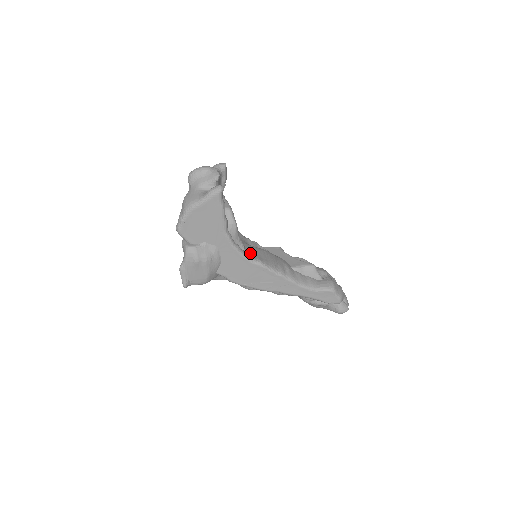
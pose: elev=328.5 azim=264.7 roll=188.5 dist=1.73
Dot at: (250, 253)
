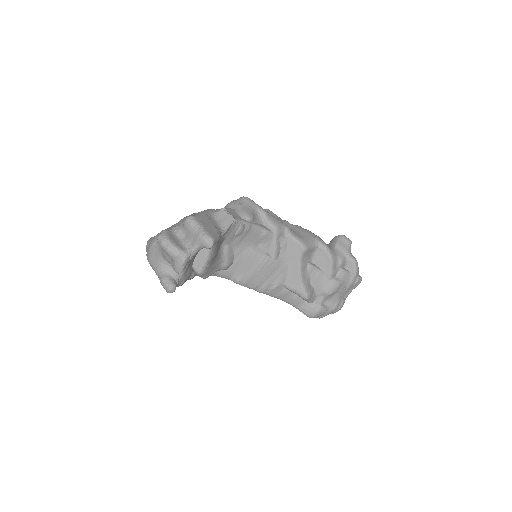
Dot at: (234, 270)
